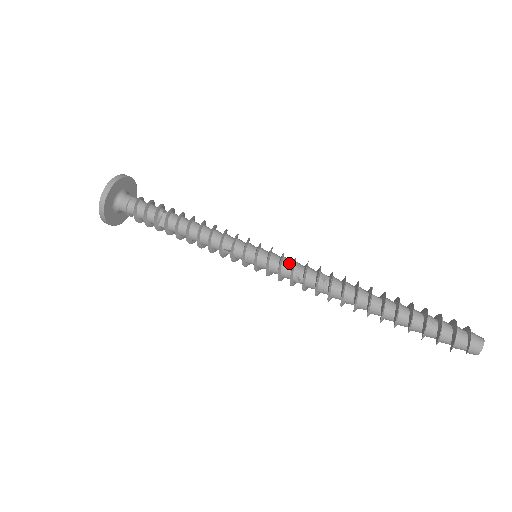
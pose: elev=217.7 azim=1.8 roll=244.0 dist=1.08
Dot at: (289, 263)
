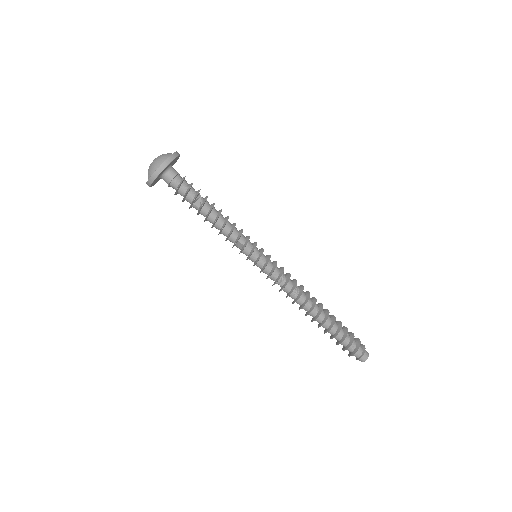
Dot at: (279, 269)
